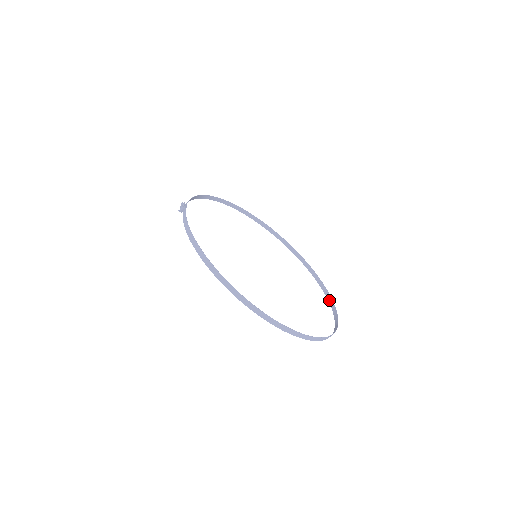
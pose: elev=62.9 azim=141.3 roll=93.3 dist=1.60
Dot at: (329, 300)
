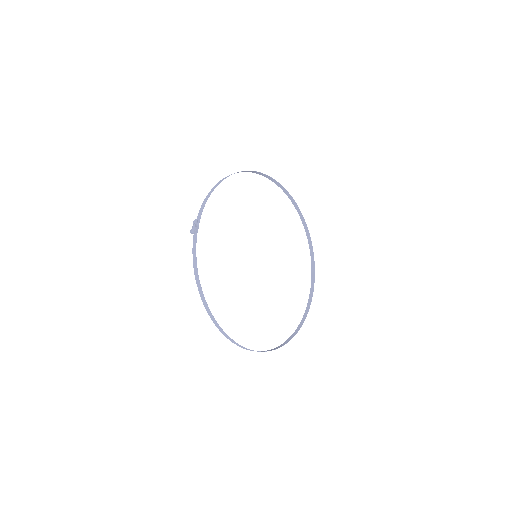
Dot at: (312, 271)
